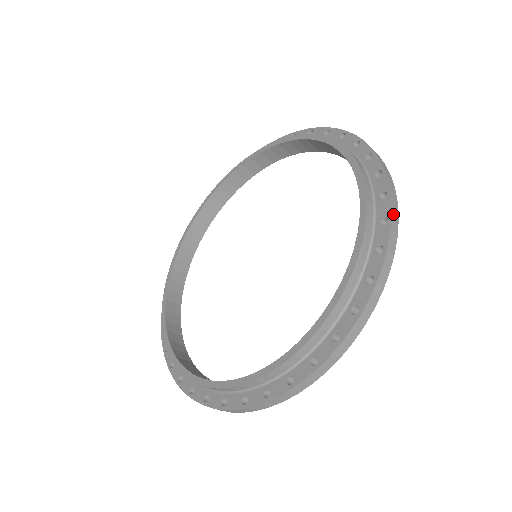
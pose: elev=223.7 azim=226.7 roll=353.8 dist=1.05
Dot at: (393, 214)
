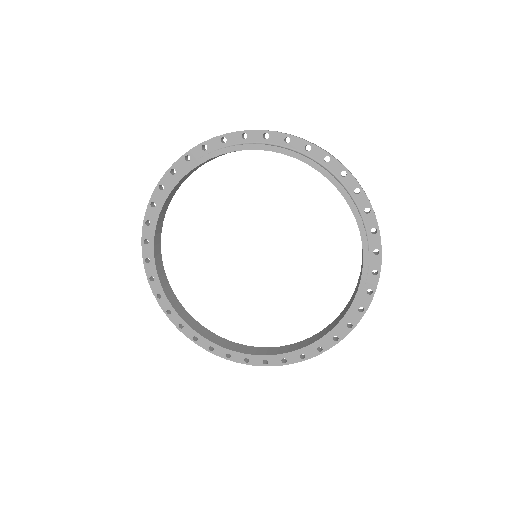
Dot at: (376, 288)
